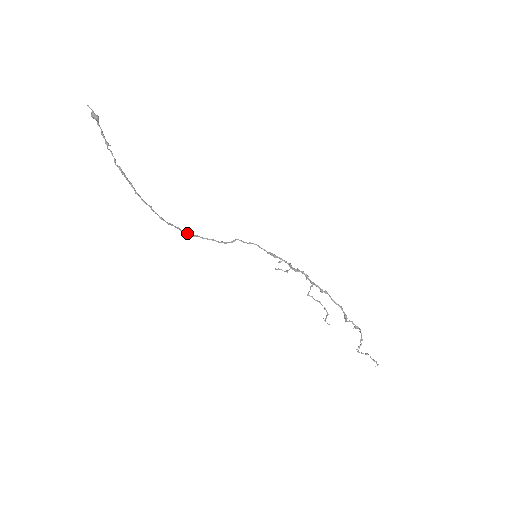
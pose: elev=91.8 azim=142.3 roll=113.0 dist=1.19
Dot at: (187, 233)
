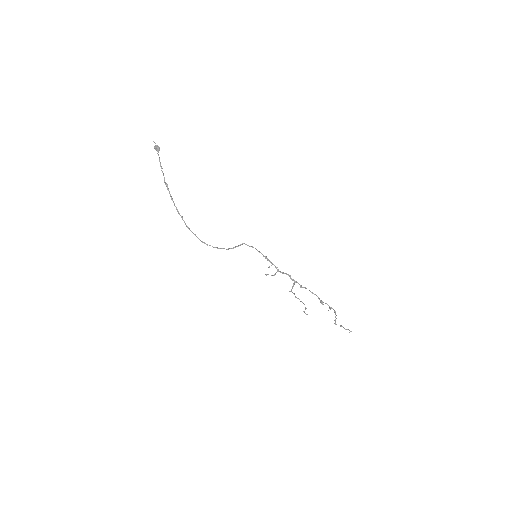
Dot at: (203, 242)
